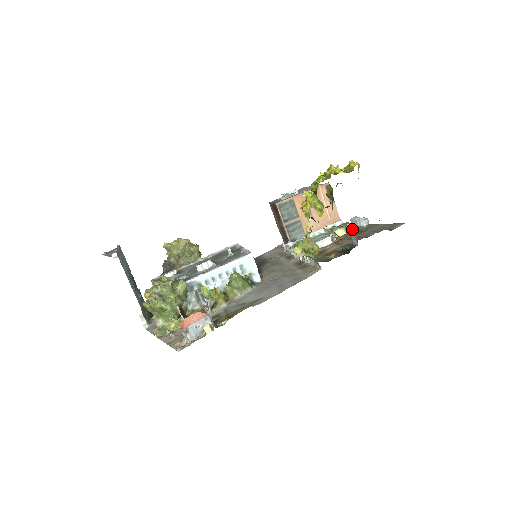
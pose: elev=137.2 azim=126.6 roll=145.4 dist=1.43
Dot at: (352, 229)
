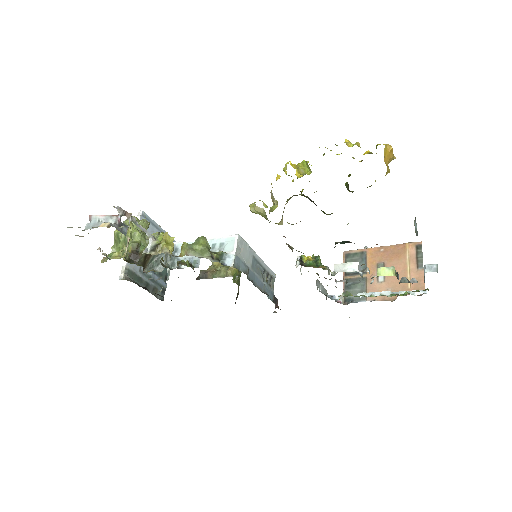
Dot at: occluded
